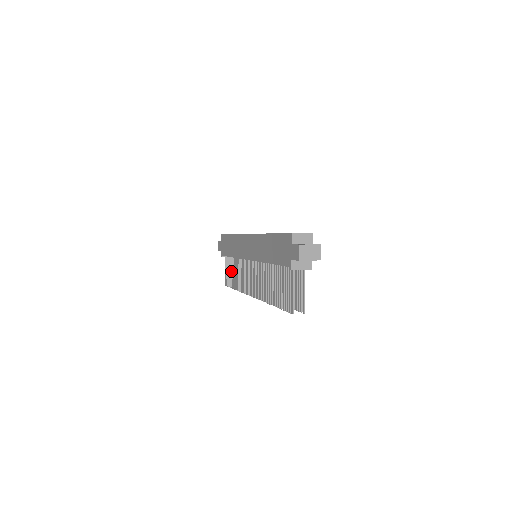
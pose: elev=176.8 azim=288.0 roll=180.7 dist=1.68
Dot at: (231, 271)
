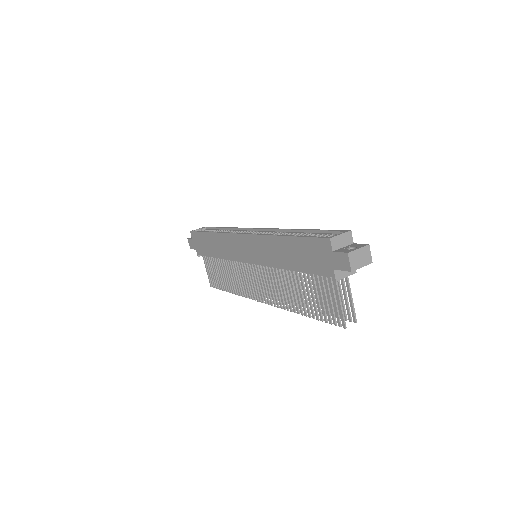
Dot at: (218, 272)
